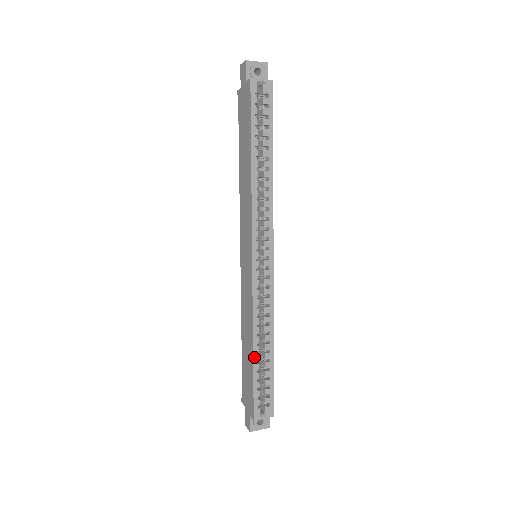
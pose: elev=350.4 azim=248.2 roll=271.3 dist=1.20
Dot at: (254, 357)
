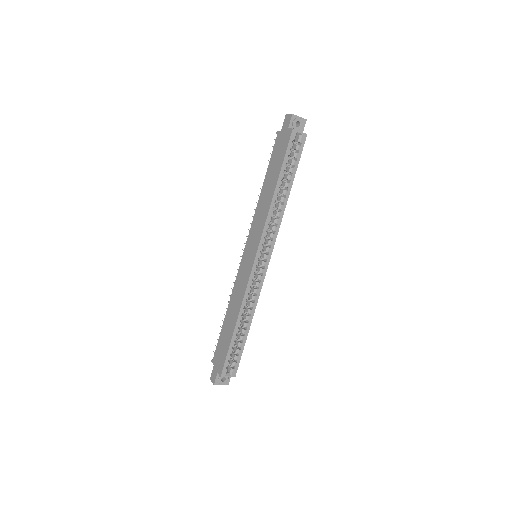
Dot at: (235, 330)
